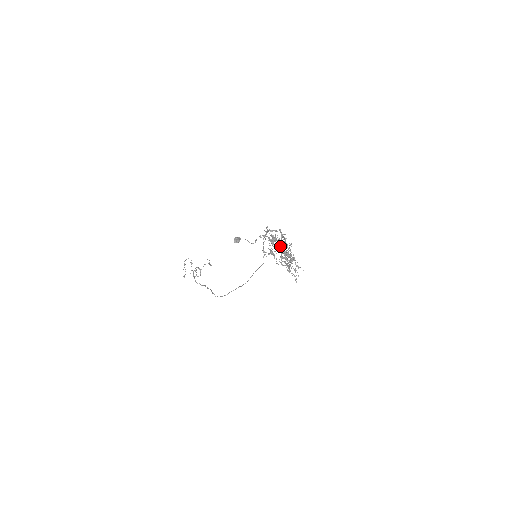
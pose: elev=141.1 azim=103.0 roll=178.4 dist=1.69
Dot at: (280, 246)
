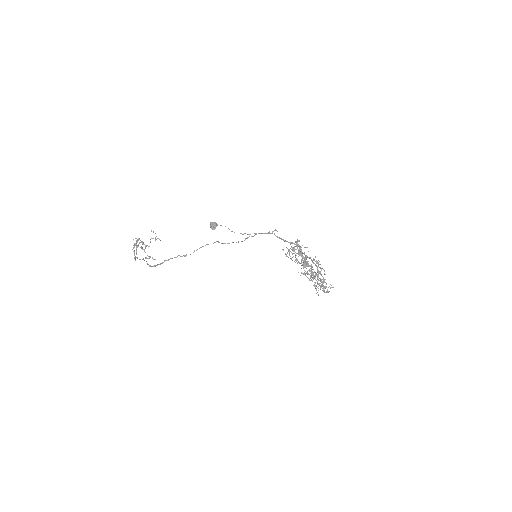
Dot at: occluded
